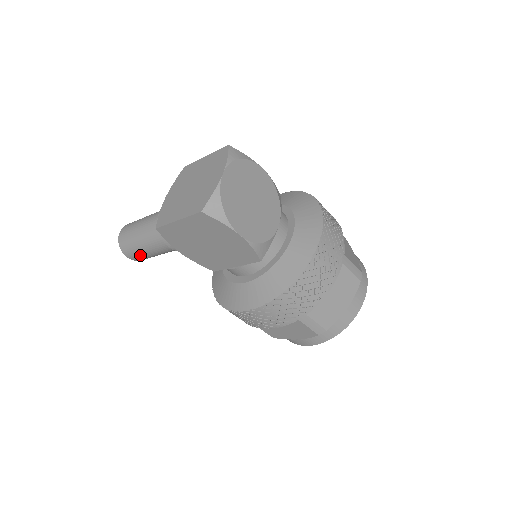
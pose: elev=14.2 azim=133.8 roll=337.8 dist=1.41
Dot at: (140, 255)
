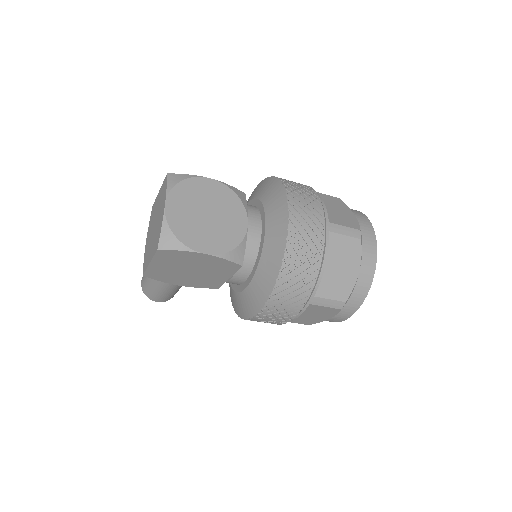
Dot at: (163, 296)
